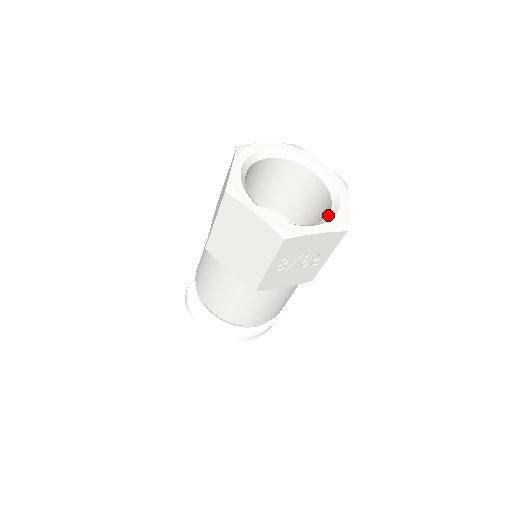
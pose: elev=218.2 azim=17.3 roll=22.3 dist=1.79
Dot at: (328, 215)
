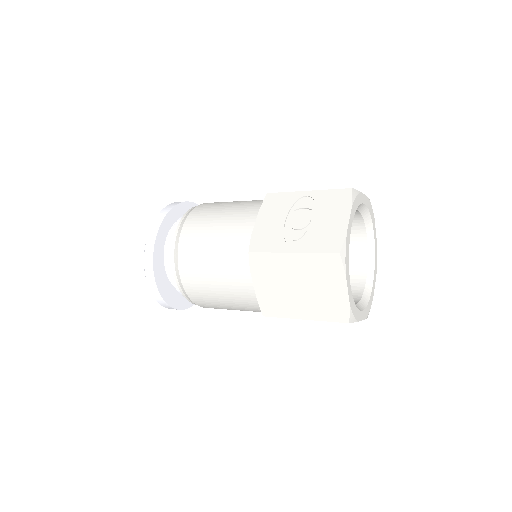
Dot at: (369, 255)
